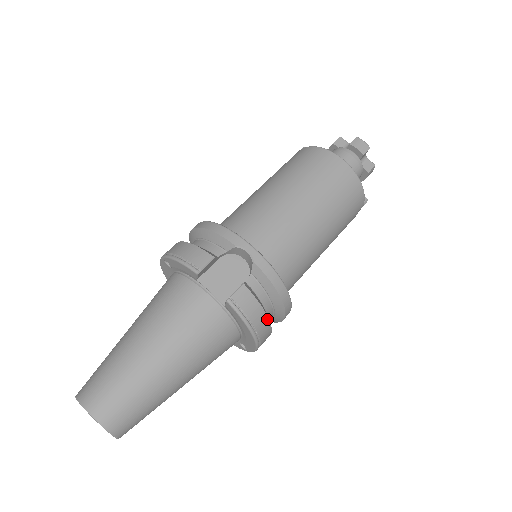
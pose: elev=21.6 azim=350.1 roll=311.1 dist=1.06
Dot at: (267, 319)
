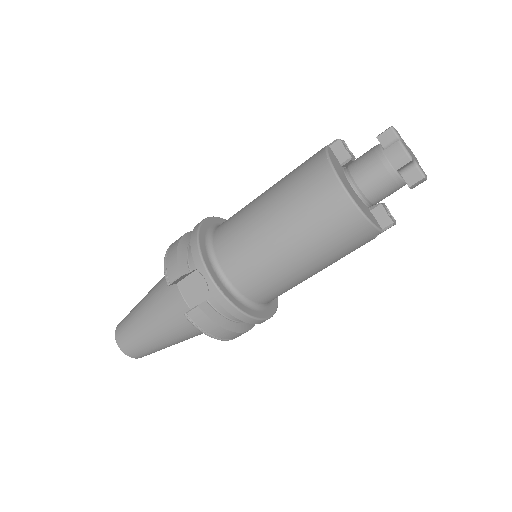
Dot at: (227, 330)
